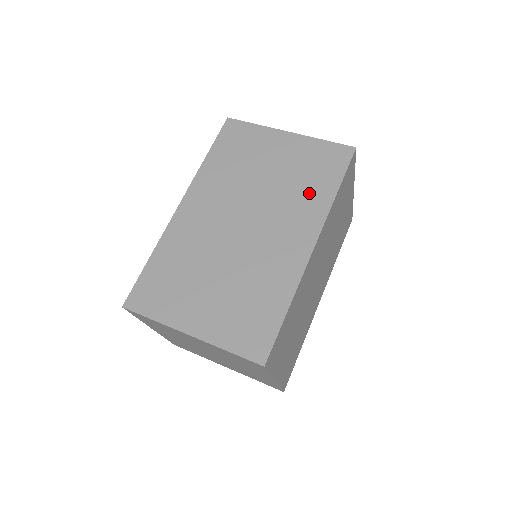
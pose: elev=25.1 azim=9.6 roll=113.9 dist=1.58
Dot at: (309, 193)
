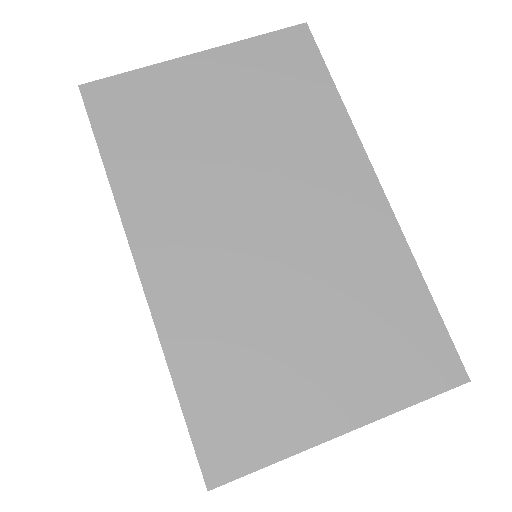
Dot at: (307, 121)
